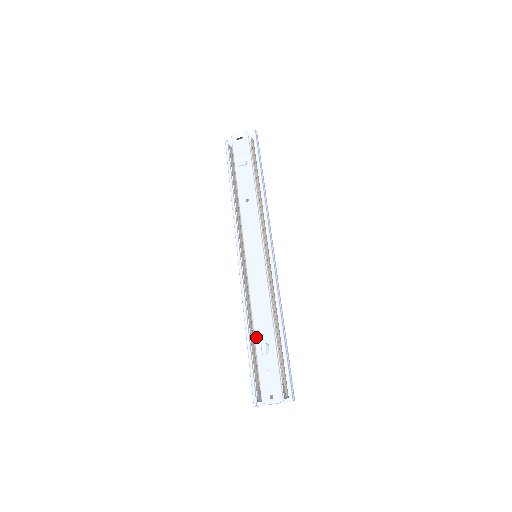
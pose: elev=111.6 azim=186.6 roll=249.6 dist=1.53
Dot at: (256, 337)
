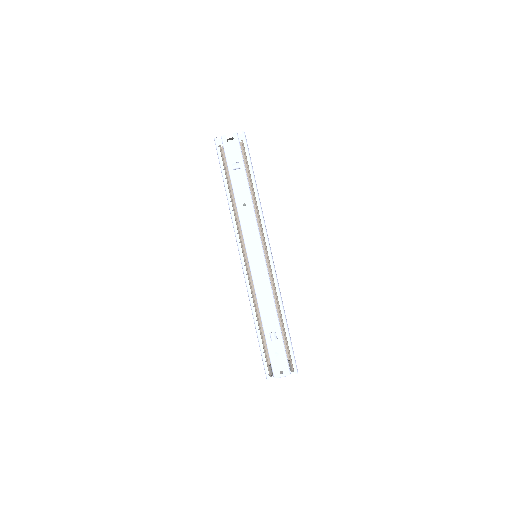
Dot at: (264, 327)
